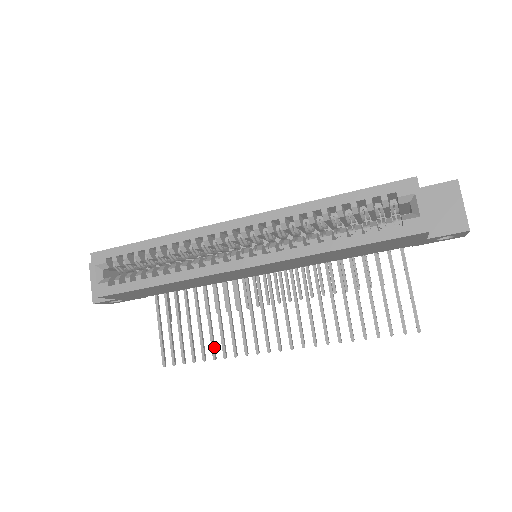
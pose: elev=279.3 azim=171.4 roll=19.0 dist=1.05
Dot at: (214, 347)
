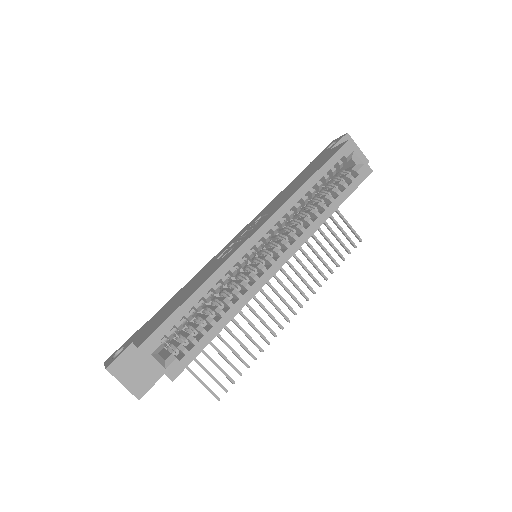
Dot at: (249, 351)
